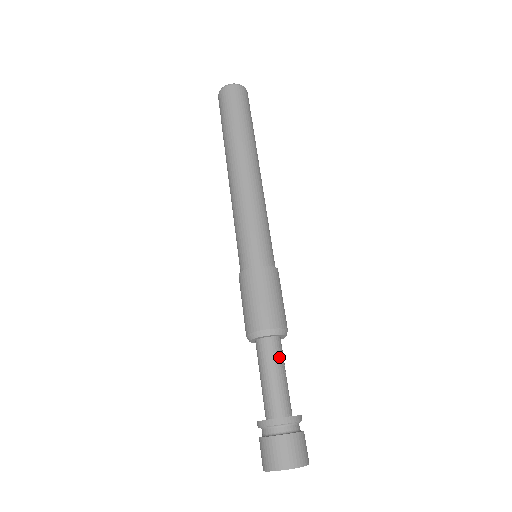
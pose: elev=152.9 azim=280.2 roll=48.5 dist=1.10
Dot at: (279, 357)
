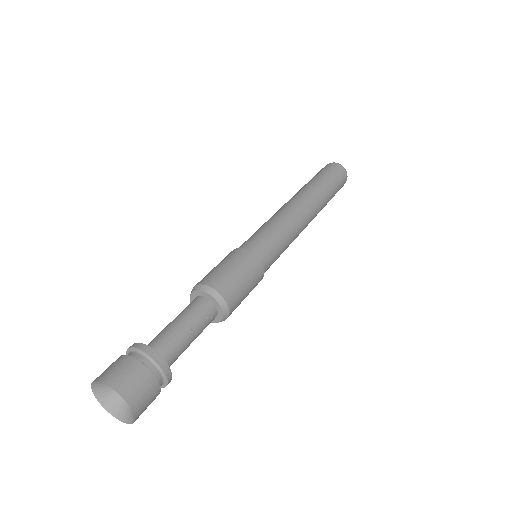
Dot at: (192, 311)
